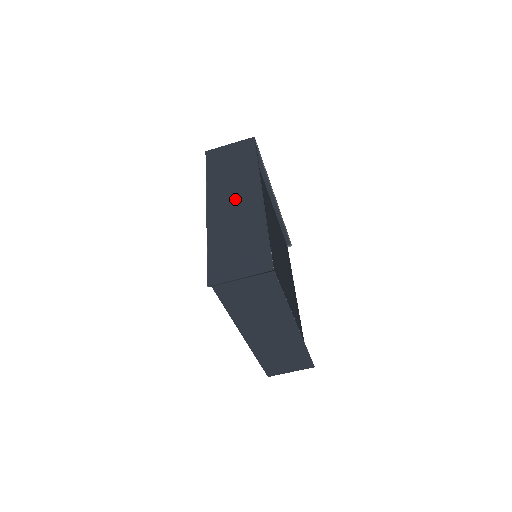
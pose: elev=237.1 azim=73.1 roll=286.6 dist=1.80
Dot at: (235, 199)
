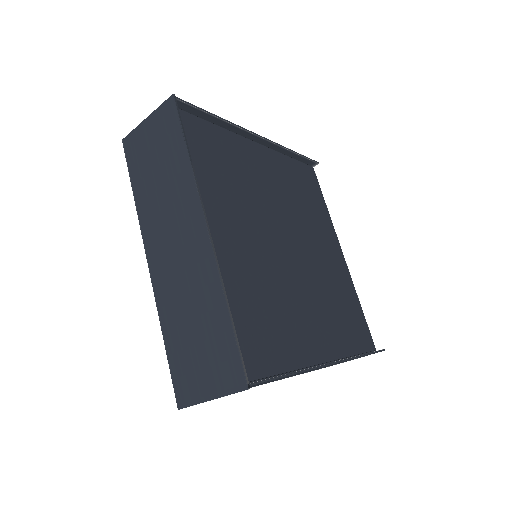
Dot at: (175, 241)
